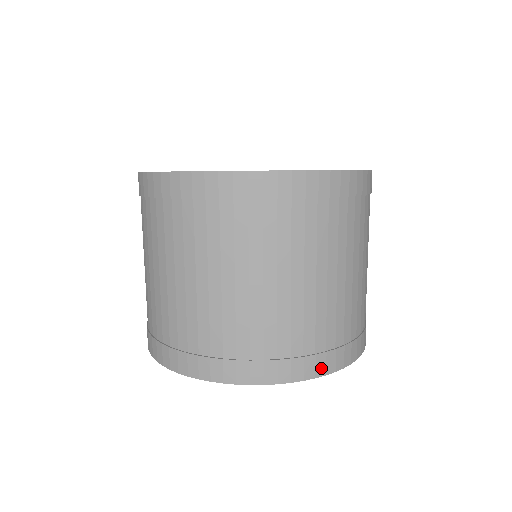
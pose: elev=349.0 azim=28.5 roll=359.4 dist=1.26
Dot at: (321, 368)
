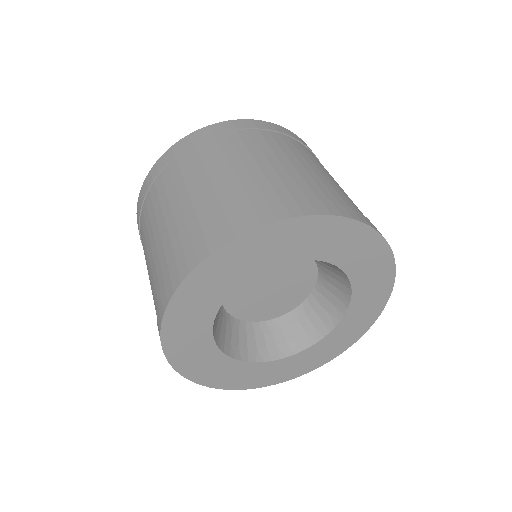
Dot at: (363, 220)
